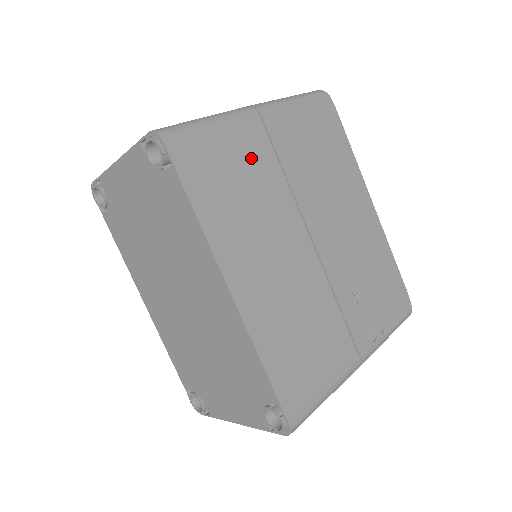
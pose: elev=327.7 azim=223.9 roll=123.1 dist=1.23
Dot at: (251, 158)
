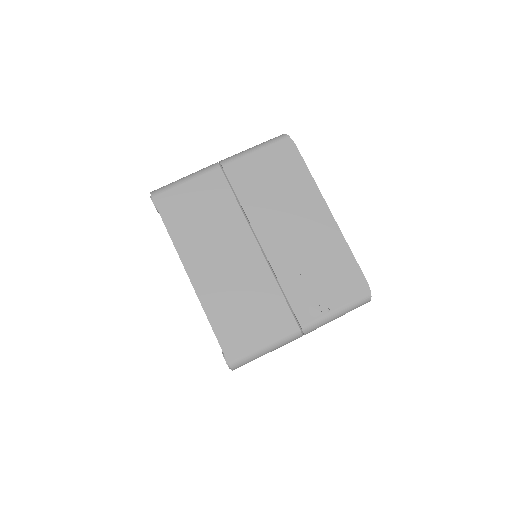
Dot at: (212, 196)
